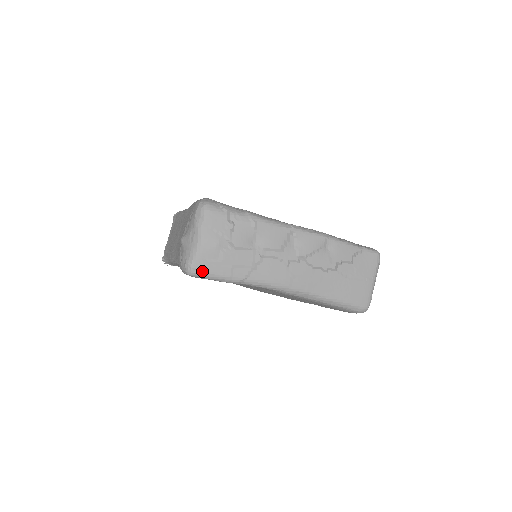
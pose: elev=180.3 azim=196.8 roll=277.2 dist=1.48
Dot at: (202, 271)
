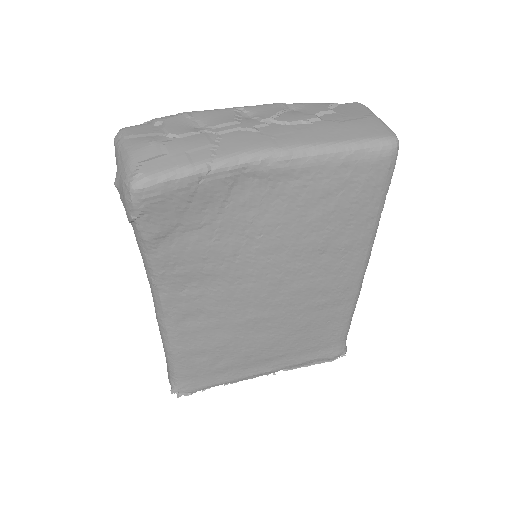
Dot at: (149, 172)
